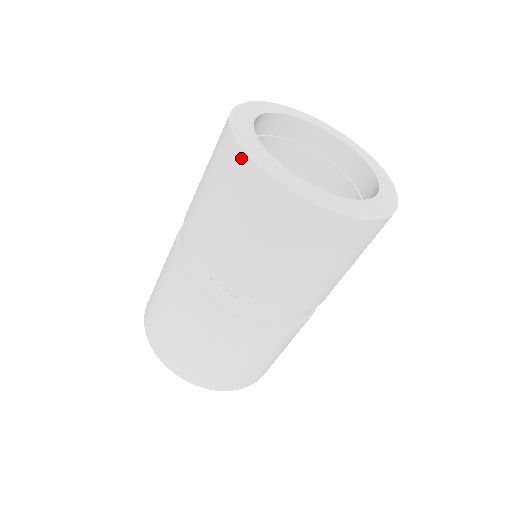
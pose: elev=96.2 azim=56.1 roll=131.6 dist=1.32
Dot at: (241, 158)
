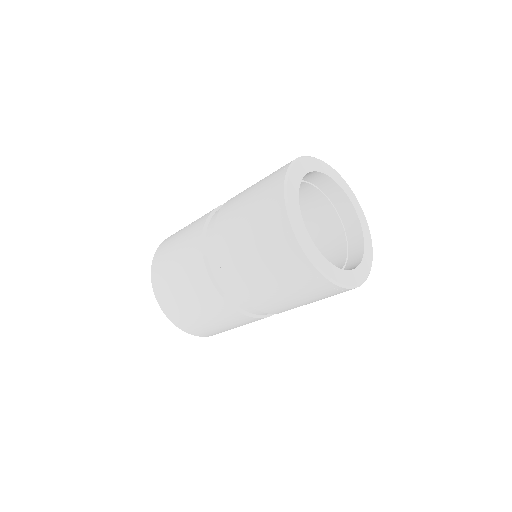
Dot at: (281, 208)
